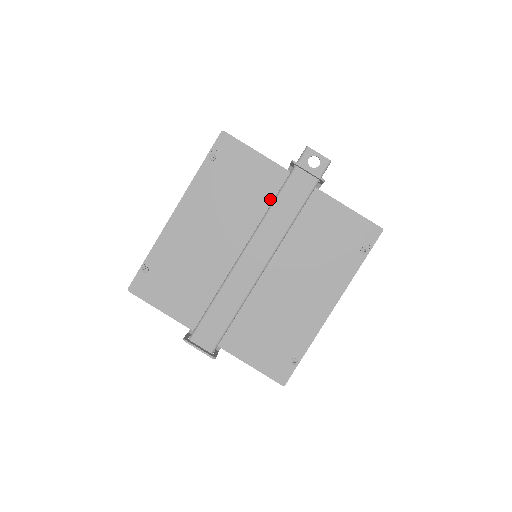
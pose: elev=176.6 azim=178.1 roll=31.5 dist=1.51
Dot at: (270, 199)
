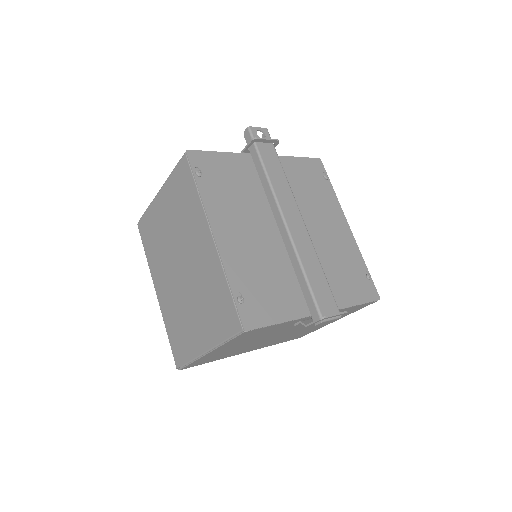
Dot at: (257, 180)
